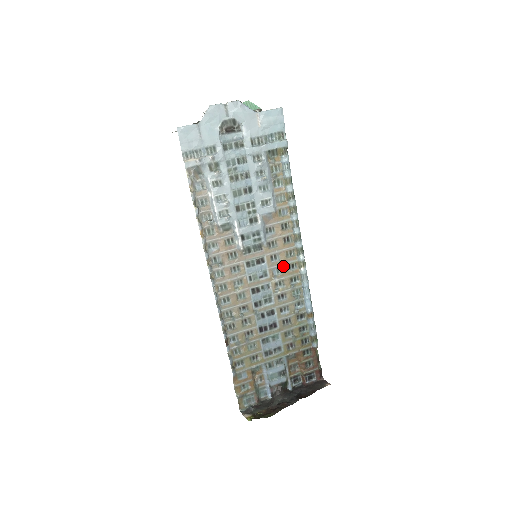
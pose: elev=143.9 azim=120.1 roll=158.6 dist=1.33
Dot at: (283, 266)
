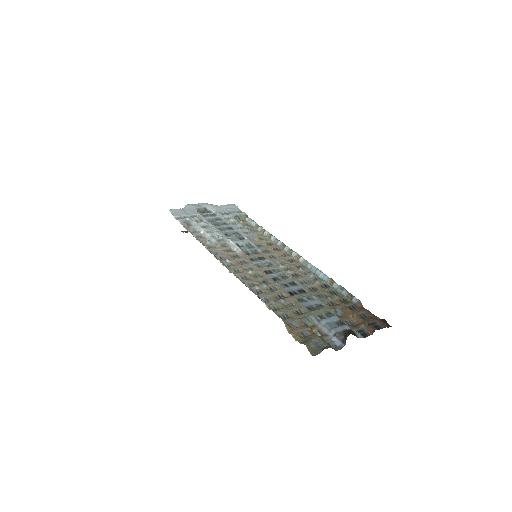
Dot at: (284, 260)
